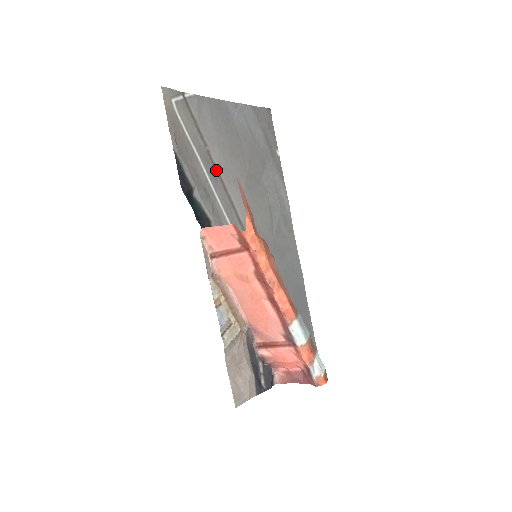
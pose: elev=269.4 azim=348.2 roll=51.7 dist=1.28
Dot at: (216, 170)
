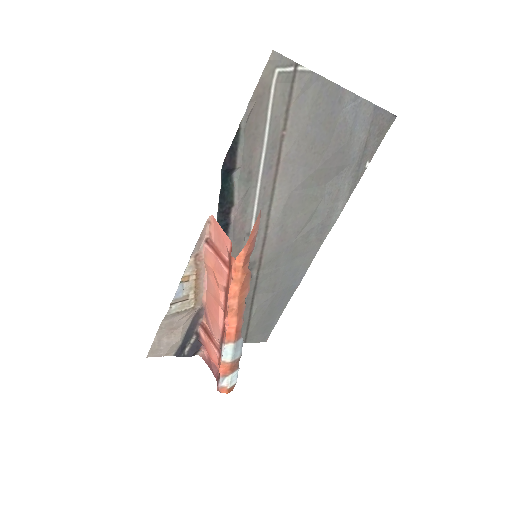
Dot at: (278, 158)
